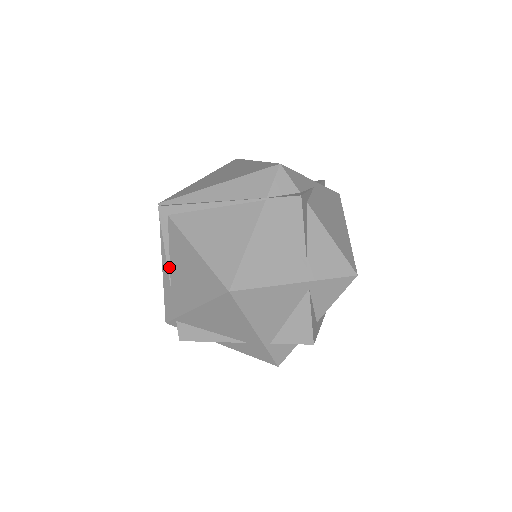
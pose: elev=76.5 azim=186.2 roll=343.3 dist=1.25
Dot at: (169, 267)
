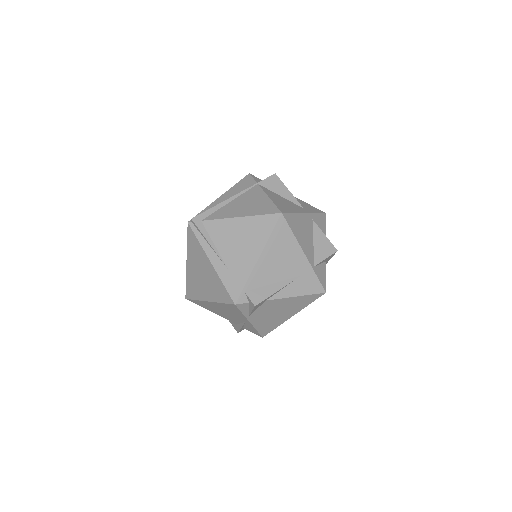
Dot at: (219, 255)
